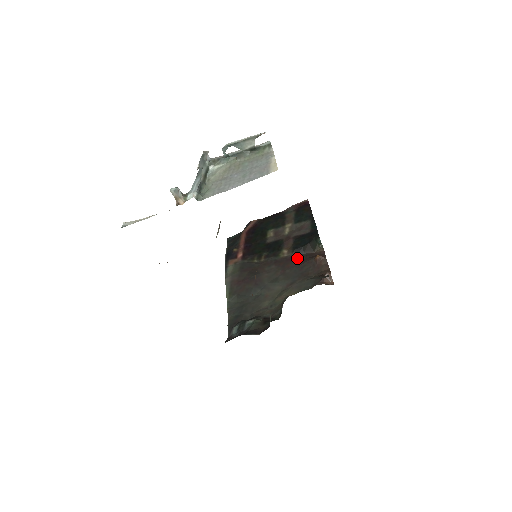
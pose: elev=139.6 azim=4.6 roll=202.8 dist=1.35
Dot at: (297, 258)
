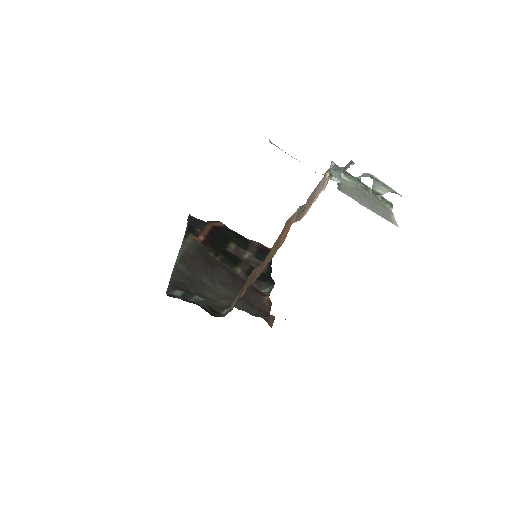
Dot at: occluded
